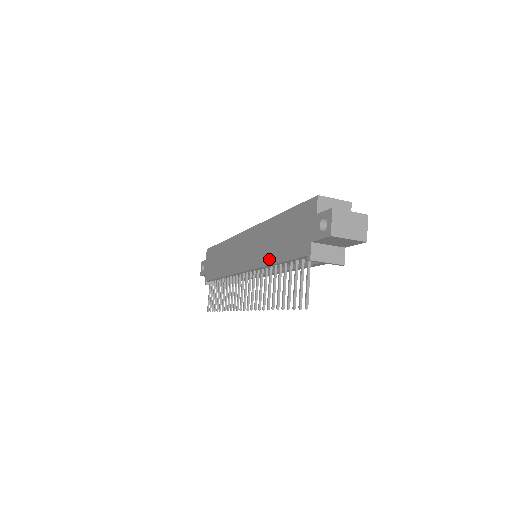
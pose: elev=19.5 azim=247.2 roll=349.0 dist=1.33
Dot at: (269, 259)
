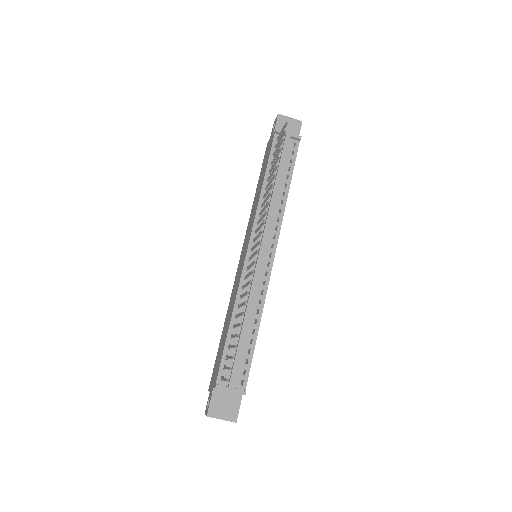
Dot at: (260, 192)
